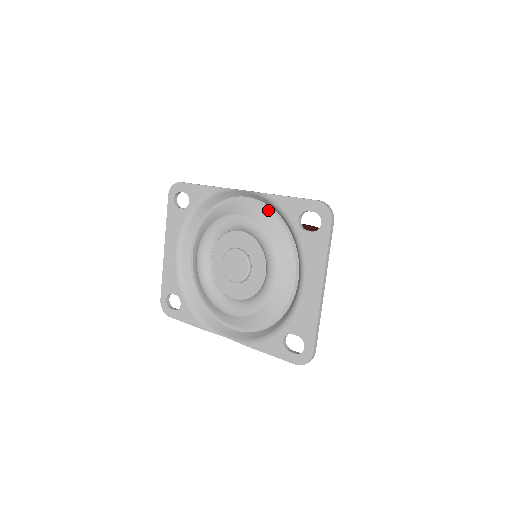
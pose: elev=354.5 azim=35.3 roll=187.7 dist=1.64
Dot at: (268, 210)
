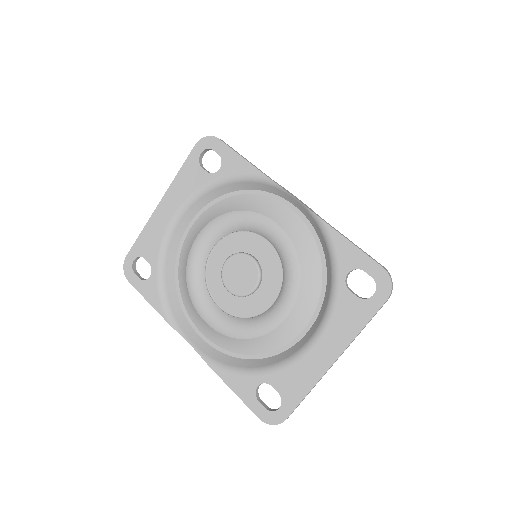
Dot at: (313, 236)
